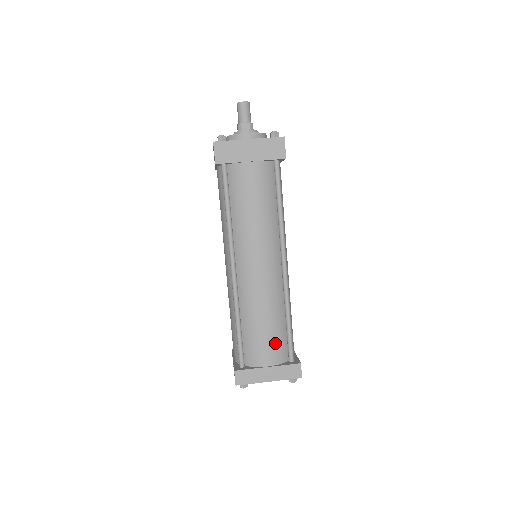
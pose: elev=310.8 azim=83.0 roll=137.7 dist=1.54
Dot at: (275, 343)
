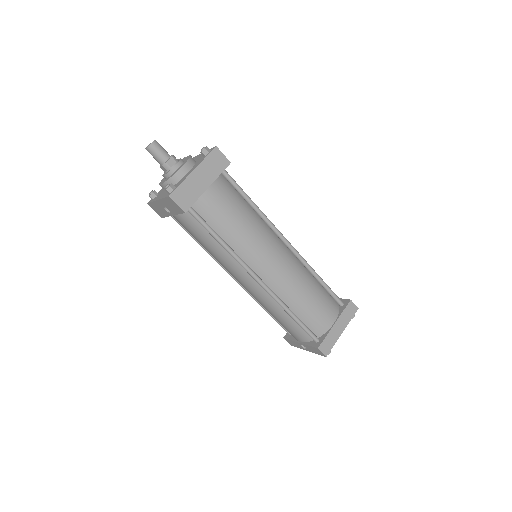
Dot at: (325, 303)
